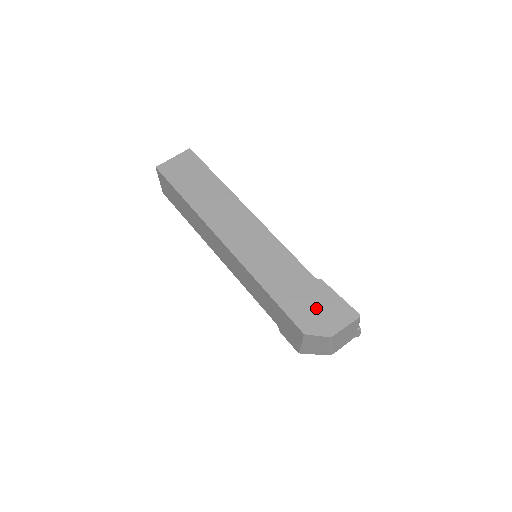
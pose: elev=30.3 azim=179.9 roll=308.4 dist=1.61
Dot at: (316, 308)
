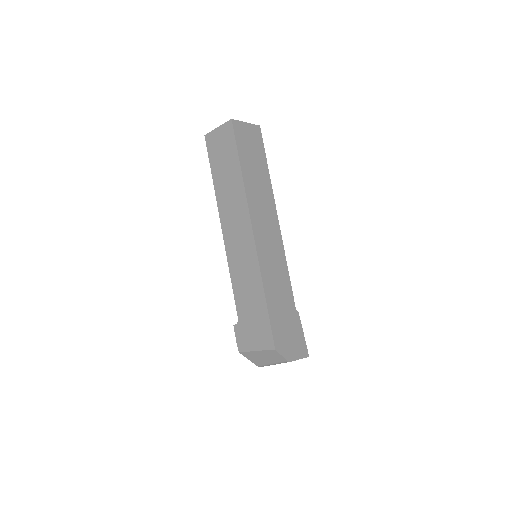
Dot at: (289, 333)
